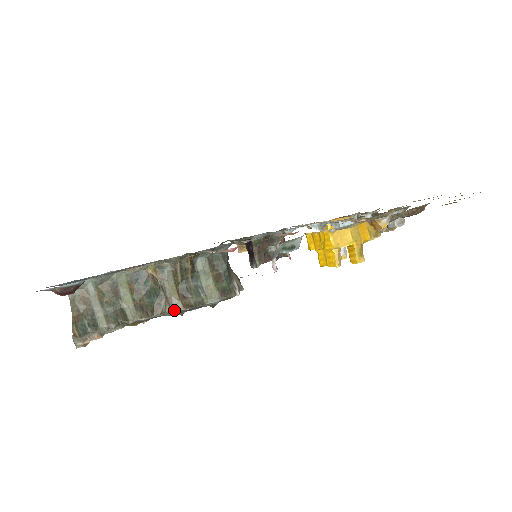
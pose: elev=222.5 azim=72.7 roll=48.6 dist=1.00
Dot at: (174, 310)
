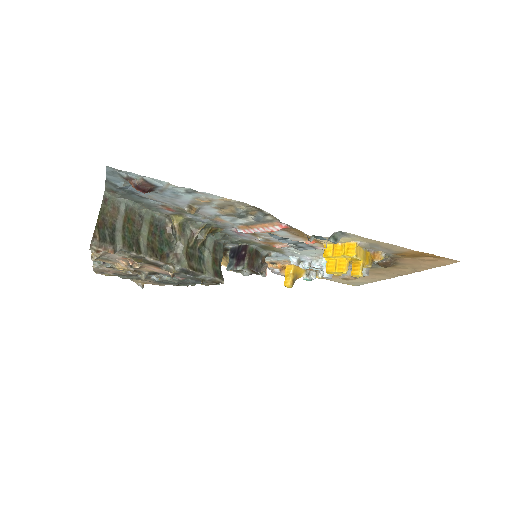
Dot at: (181, 264)
